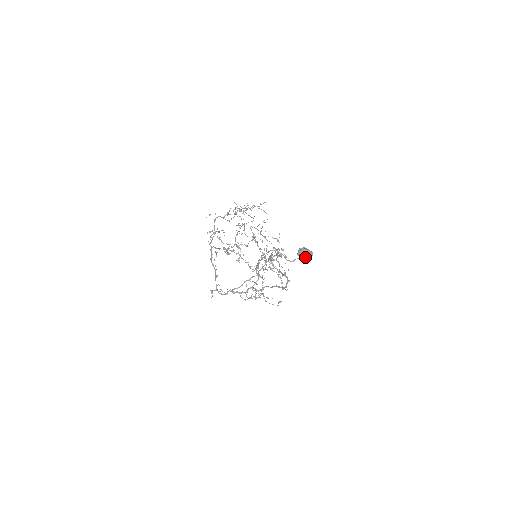
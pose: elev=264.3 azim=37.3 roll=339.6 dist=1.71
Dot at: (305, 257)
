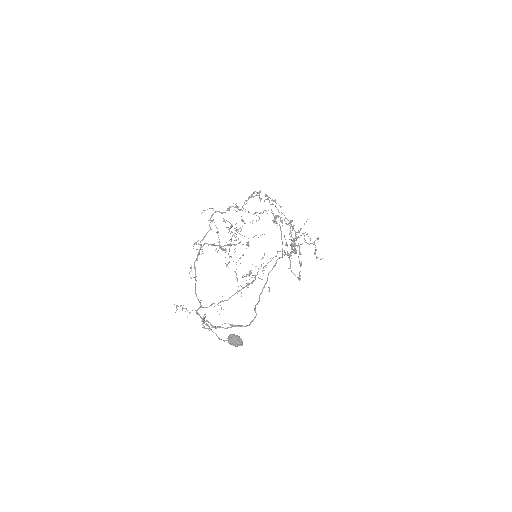
Dot at: (234, 345)
